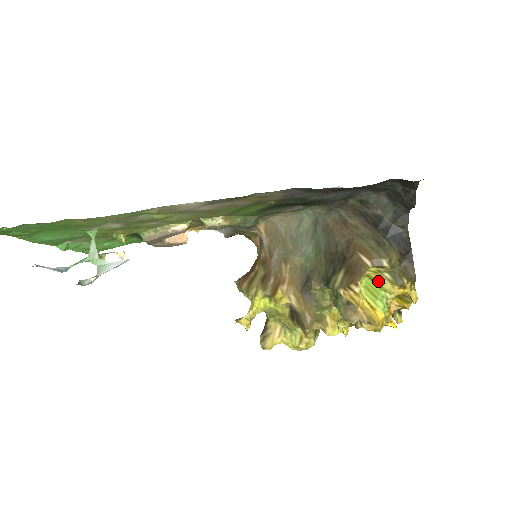
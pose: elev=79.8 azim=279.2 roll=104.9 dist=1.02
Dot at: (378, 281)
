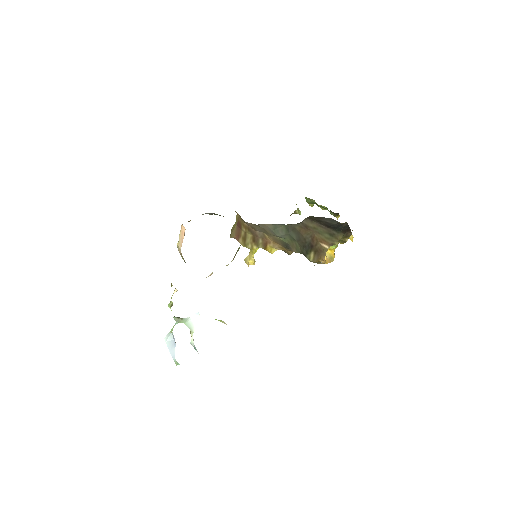
Dot at: occluded
